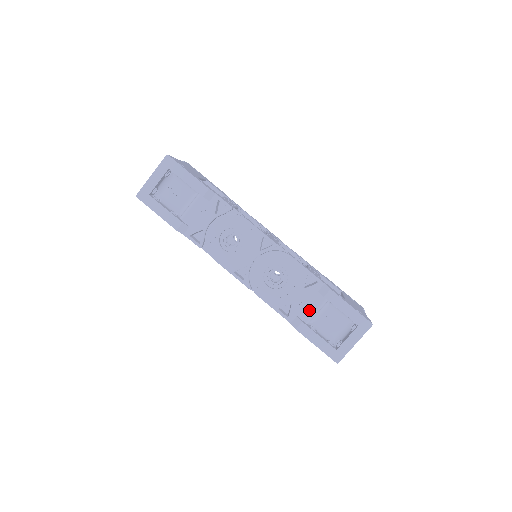
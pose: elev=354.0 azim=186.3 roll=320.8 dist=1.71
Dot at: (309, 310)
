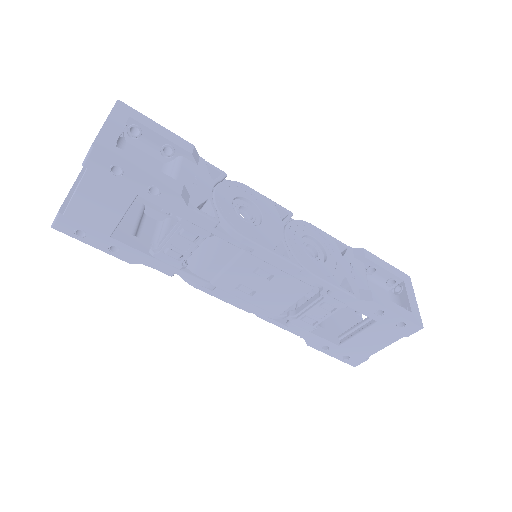
Dot at: (362, 279)
